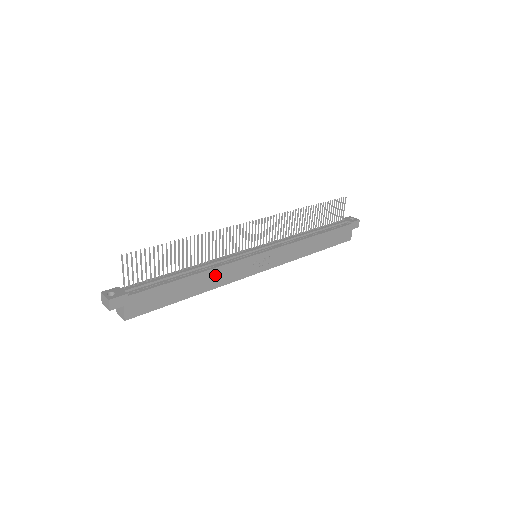
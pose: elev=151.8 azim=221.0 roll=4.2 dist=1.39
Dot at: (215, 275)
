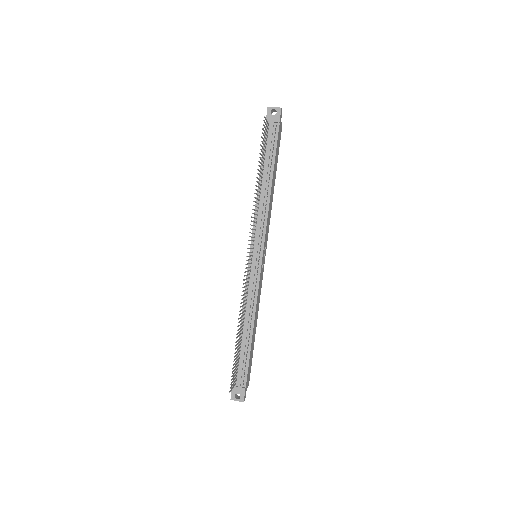
Dot at: (257, 308)
